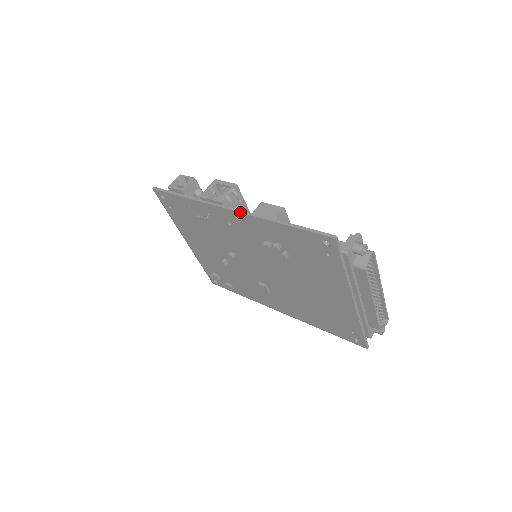
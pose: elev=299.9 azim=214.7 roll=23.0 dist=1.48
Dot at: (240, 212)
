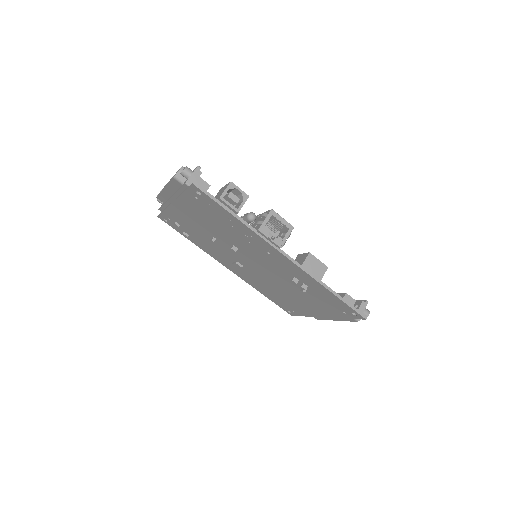
Dot at: (297, 265)
